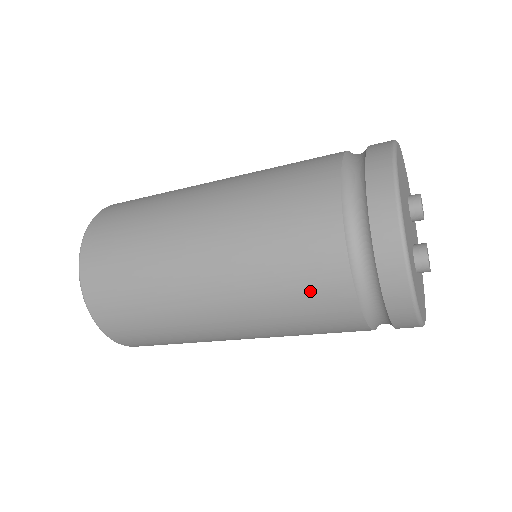
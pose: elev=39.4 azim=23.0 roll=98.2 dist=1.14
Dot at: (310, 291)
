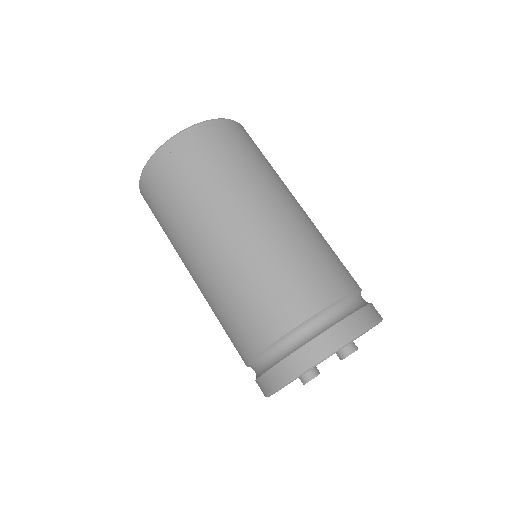
Dot at: occluded
